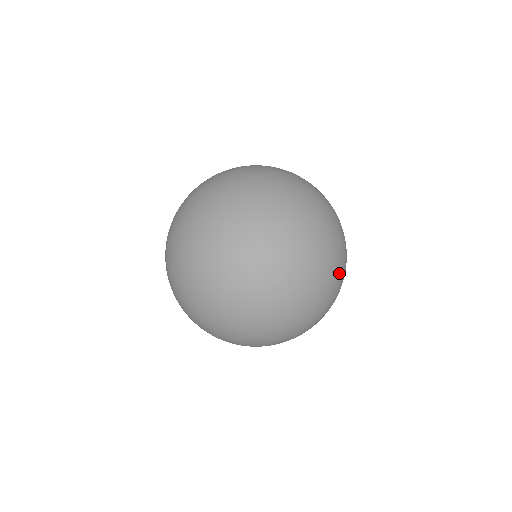
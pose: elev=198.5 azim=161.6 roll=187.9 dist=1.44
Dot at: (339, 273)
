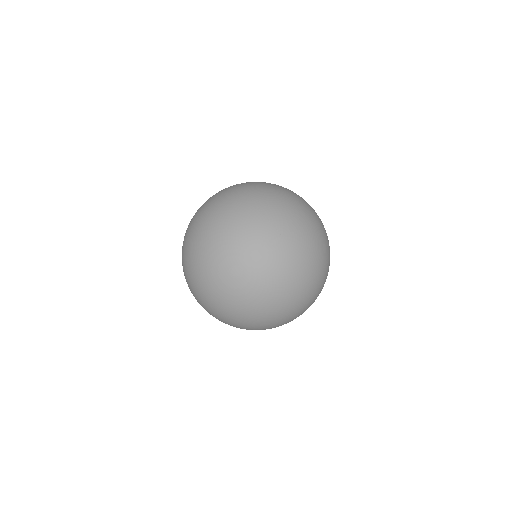
Dot at: (290, 321)
